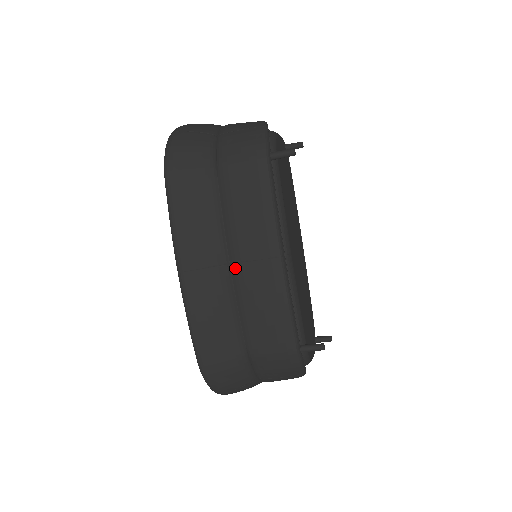
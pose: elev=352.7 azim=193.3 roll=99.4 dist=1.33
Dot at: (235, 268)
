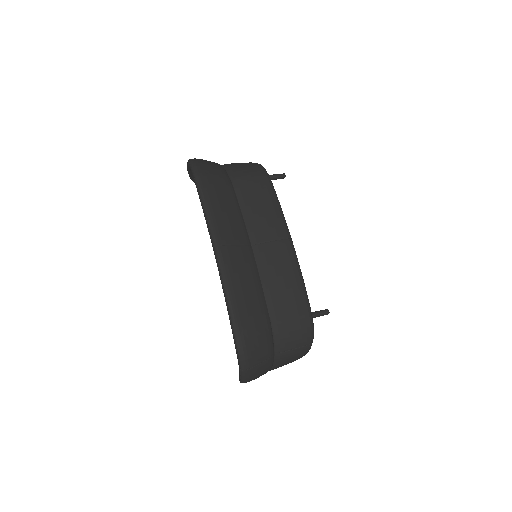
Dot at: (257, 248)
